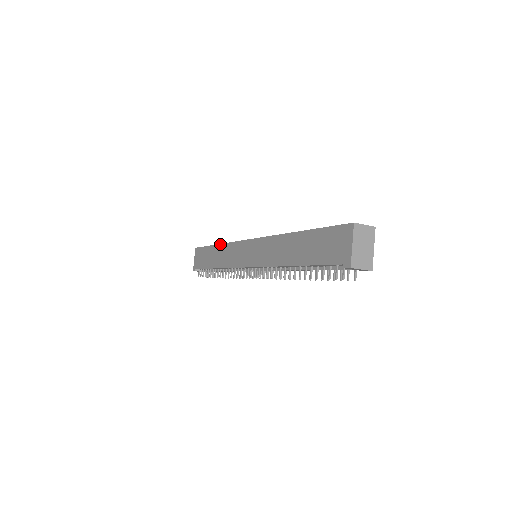
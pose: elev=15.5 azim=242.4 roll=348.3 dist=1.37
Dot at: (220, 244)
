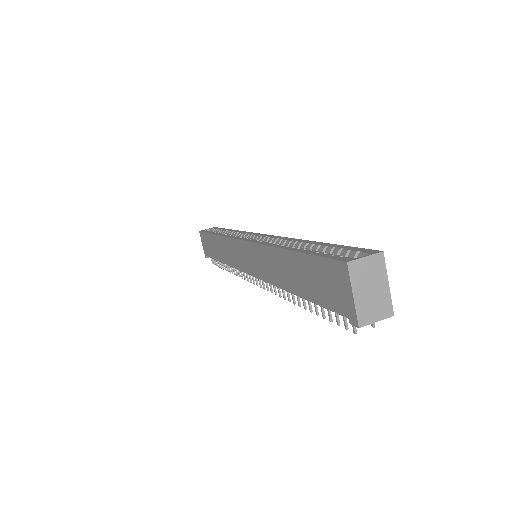
Dot at: (217, 235)
